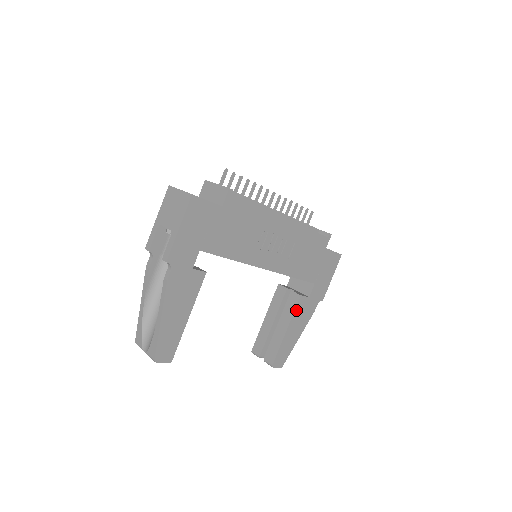
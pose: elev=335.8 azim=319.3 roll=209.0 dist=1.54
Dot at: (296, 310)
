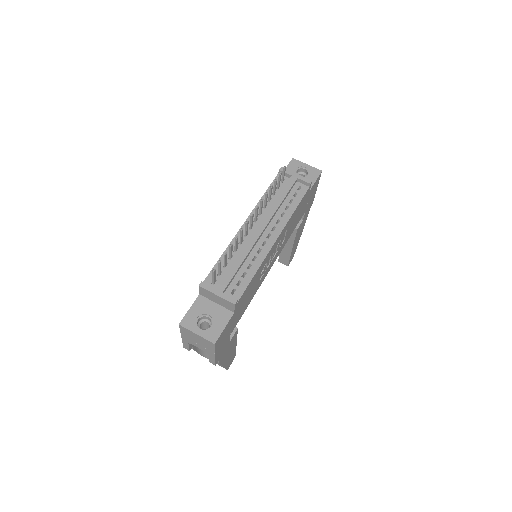
Dot at: (296, 236)
